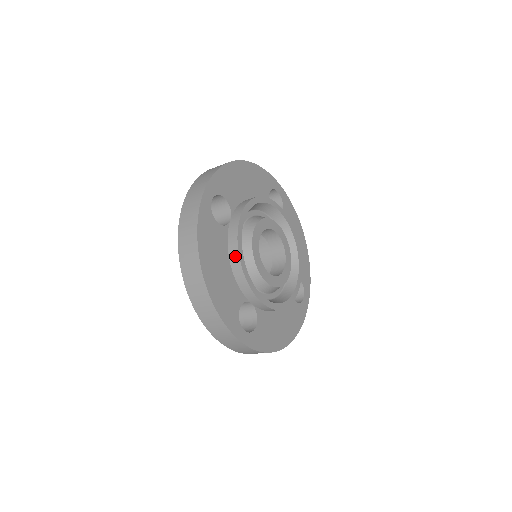
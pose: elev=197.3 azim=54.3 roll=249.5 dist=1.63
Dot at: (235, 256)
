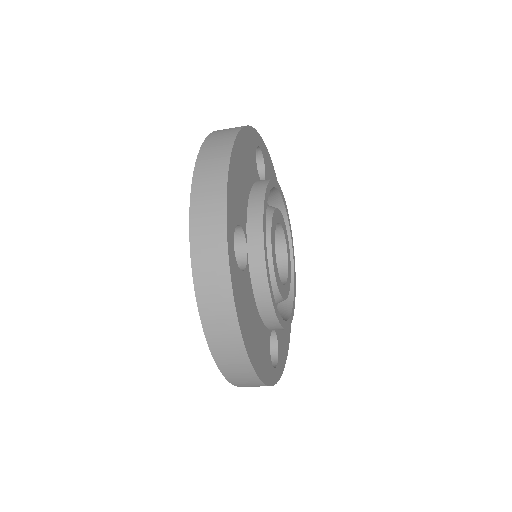
Dot at: (261, 186)
